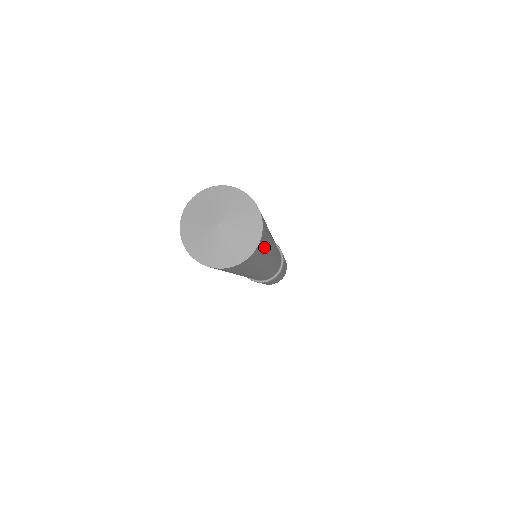
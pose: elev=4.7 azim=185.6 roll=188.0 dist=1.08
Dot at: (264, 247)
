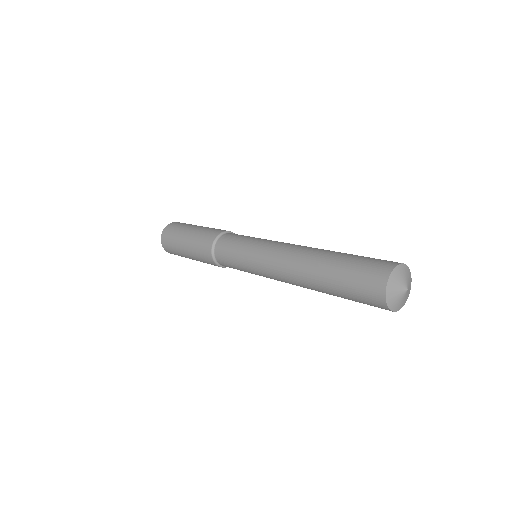
Dot at: occluded
